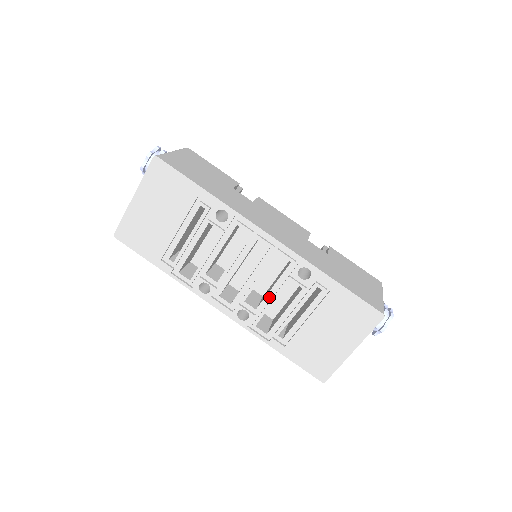
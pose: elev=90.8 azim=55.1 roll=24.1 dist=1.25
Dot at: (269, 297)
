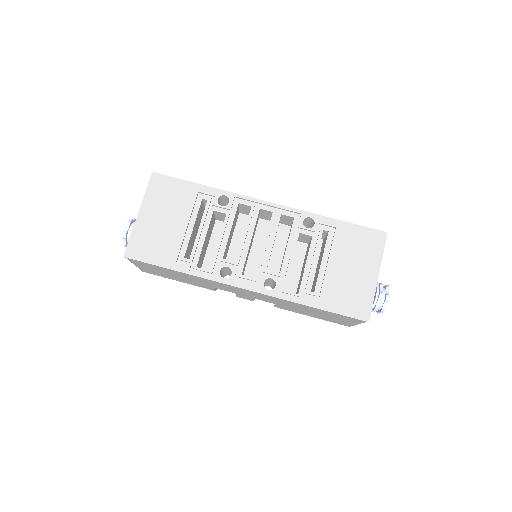
Dot at: (287, 258)
